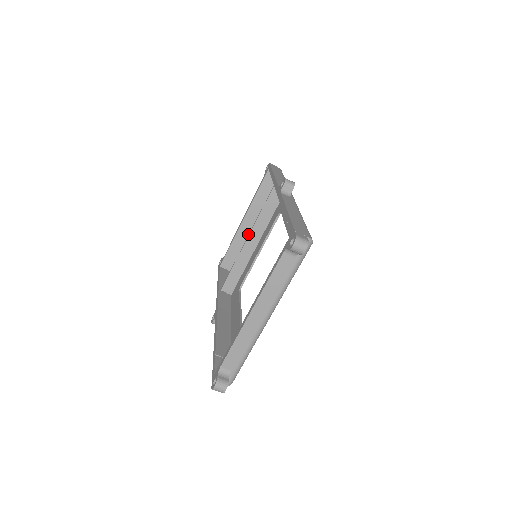
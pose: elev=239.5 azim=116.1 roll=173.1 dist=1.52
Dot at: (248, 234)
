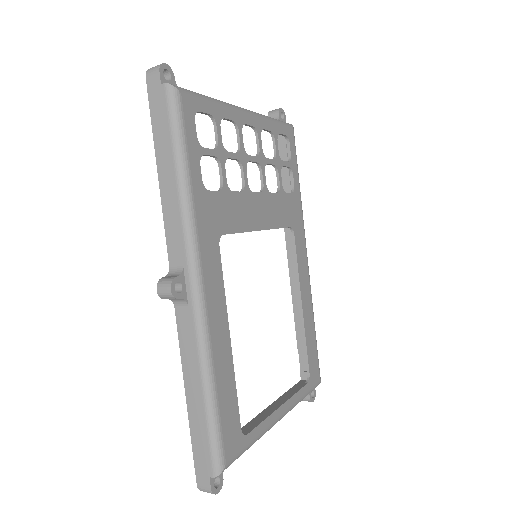
Dot at: occluded
